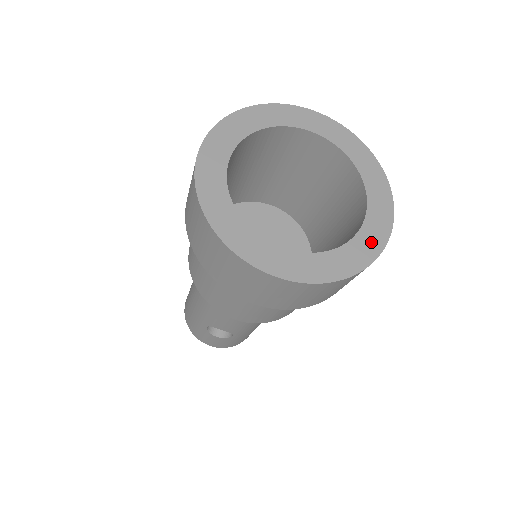
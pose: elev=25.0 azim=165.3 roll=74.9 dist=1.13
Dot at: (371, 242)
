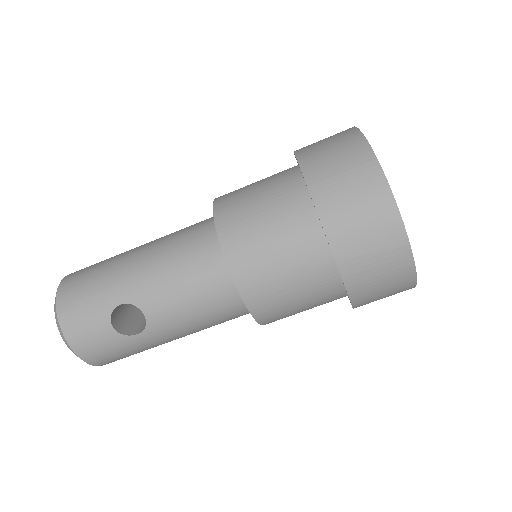
Dot at: occluded
